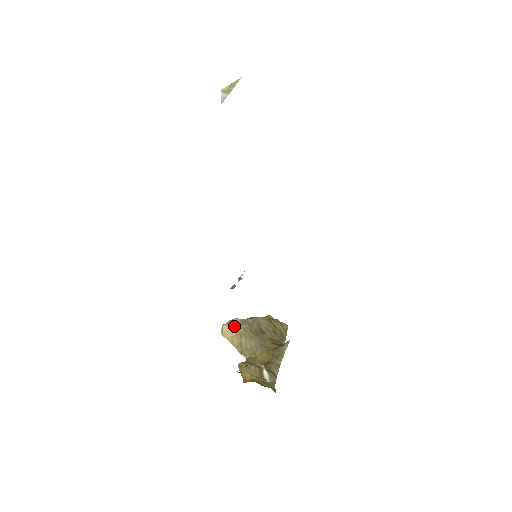
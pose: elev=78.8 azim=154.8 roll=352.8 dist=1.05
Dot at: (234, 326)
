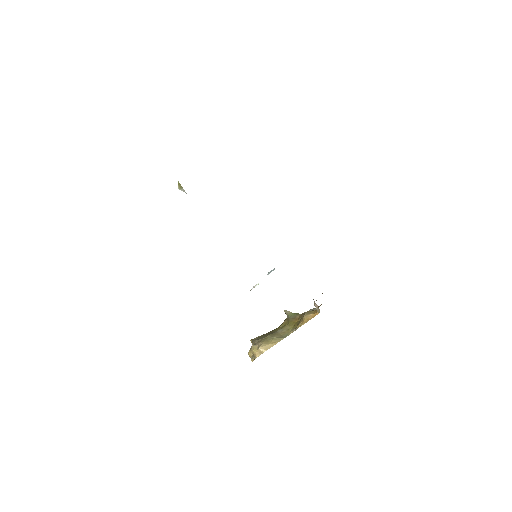
Dot at: (262, 342)
